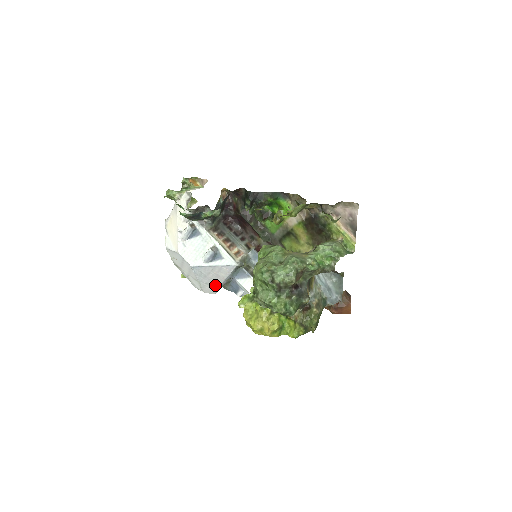
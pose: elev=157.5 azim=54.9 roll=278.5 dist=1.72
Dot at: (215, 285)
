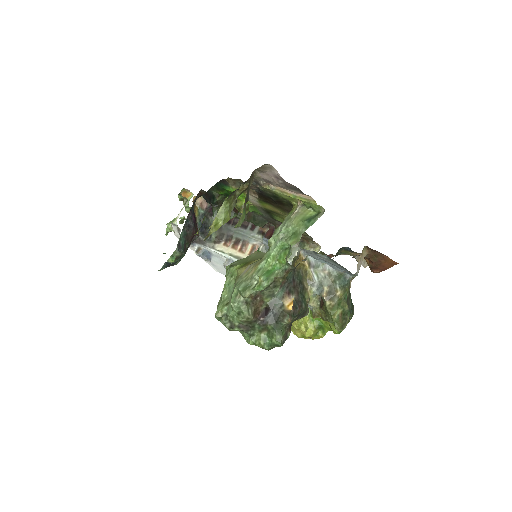
Dot at: occluded
